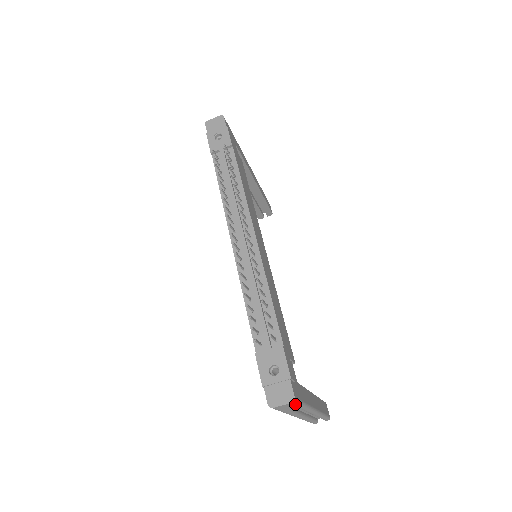
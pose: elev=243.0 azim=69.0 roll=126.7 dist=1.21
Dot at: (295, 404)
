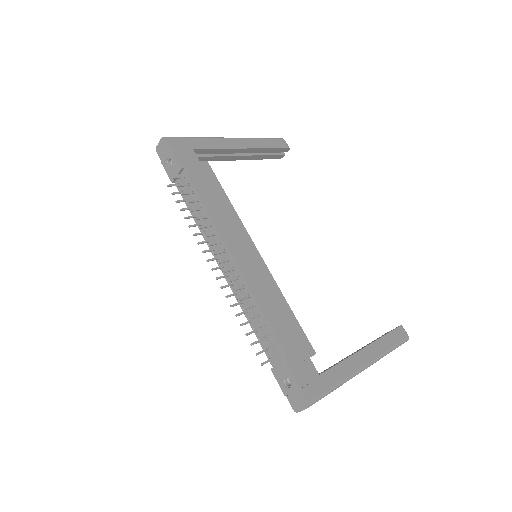
Dot at: (317, 401)
